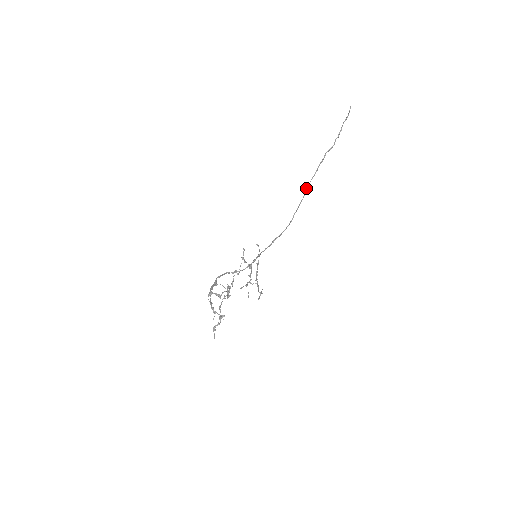
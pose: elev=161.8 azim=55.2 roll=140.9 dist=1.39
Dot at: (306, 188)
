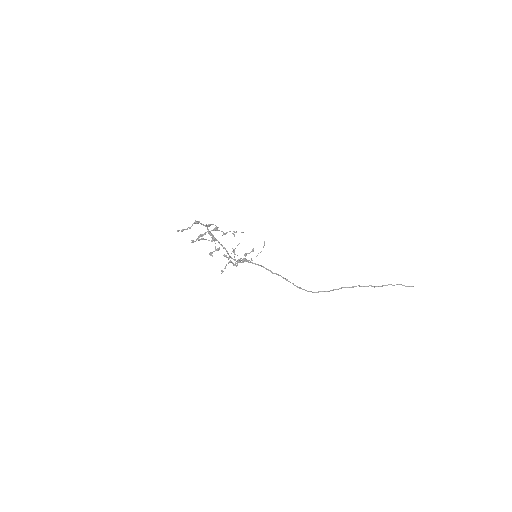
Dot at: (334, 289)
